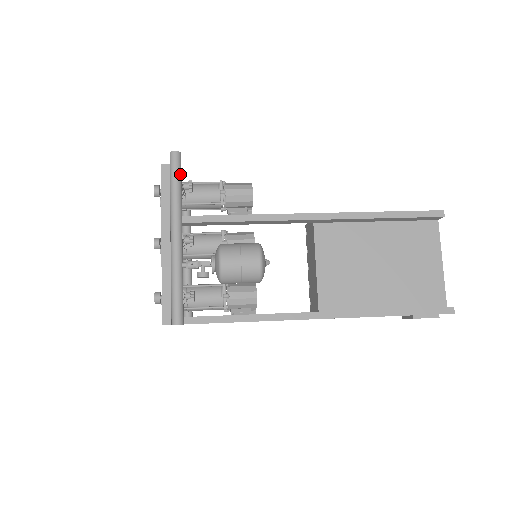
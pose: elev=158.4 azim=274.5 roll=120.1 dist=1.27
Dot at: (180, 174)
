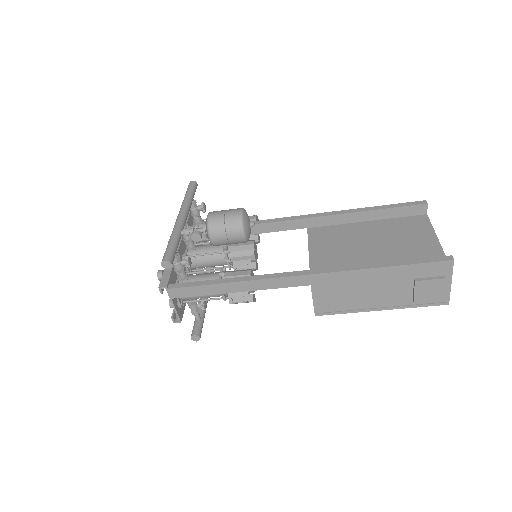
Dot at: (193, 191)
